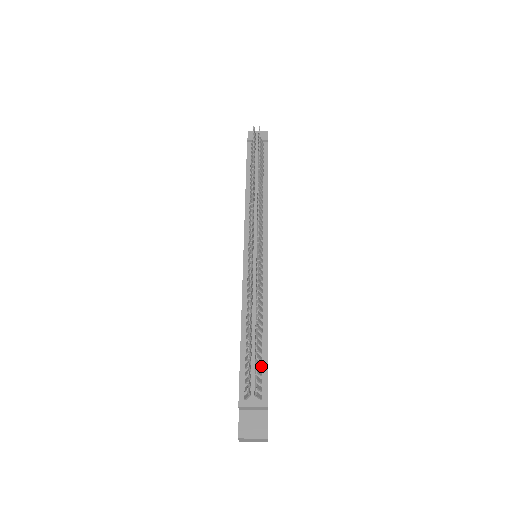
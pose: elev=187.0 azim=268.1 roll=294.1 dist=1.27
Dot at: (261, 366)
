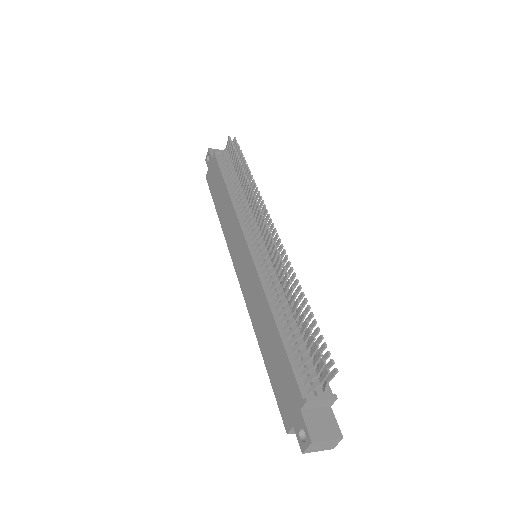
Dot at: occluded
